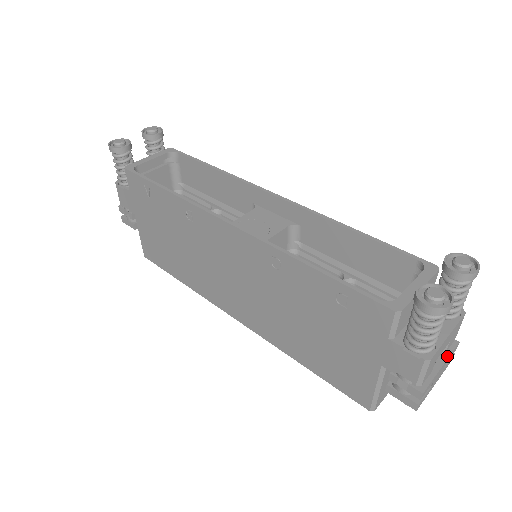
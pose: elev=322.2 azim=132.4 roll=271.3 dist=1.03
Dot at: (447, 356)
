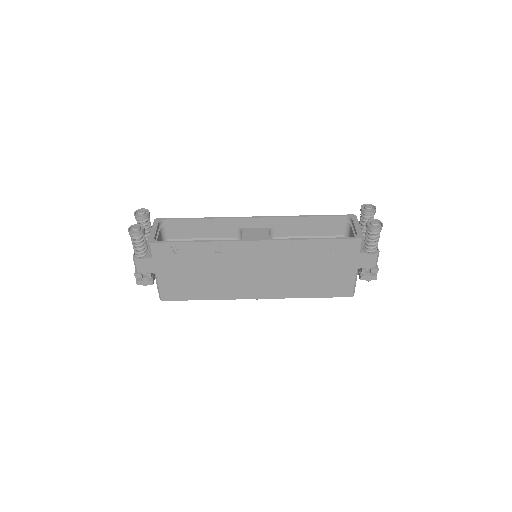
Dot at: occluded
